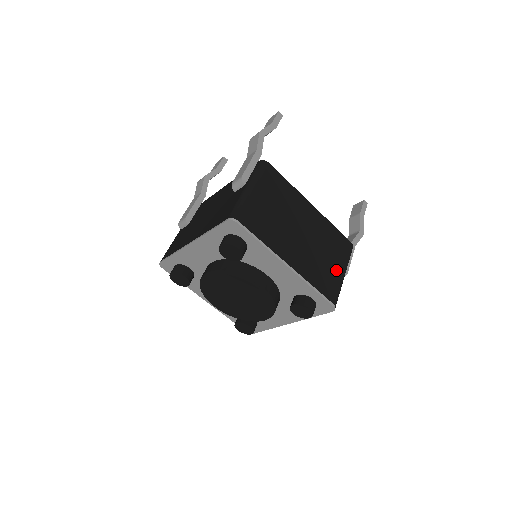
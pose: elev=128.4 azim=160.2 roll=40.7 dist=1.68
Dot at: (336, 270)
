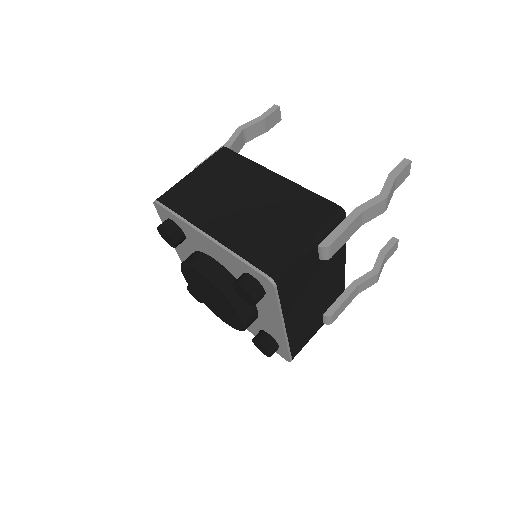
Dot at: (291, 237)
